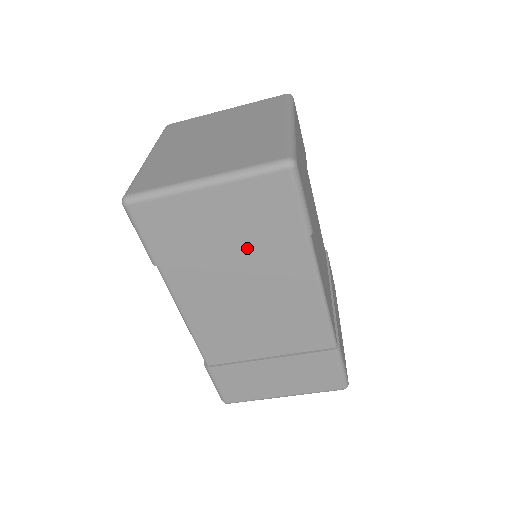
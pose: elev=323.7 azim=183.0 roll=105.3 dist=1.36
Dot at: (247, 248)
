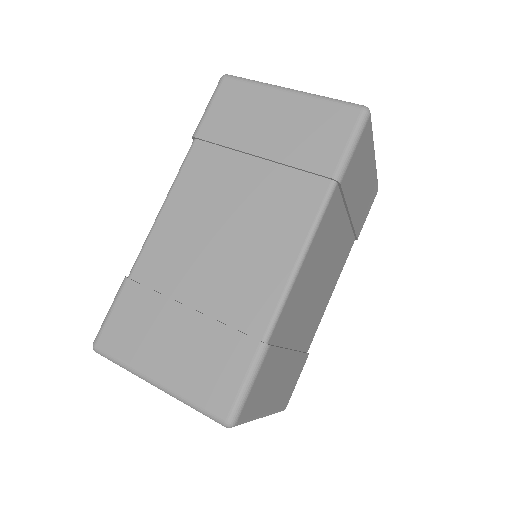
Dot at: (276, 161)
